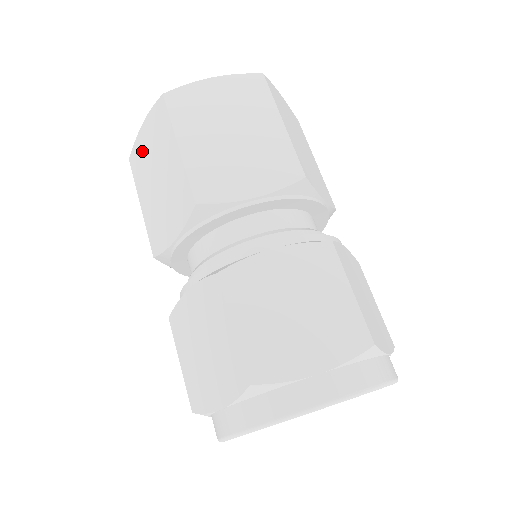
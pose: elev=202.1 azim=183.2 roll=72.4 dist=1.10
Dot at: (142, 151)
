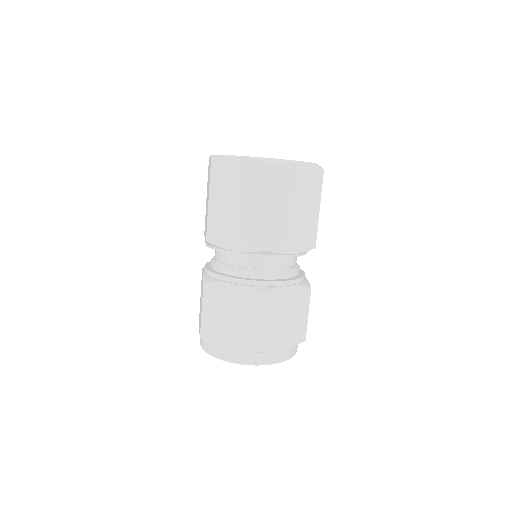
Dot at: (231, 172)
